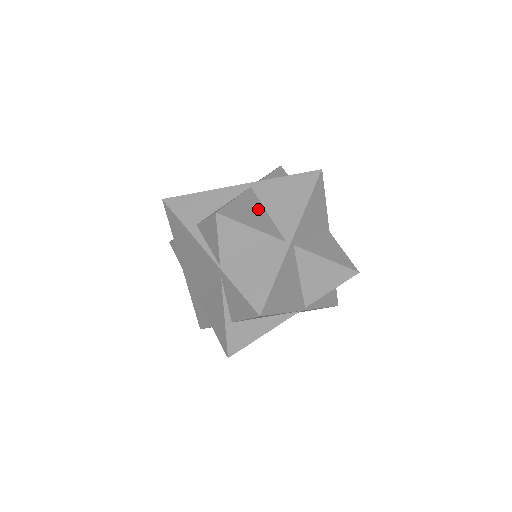
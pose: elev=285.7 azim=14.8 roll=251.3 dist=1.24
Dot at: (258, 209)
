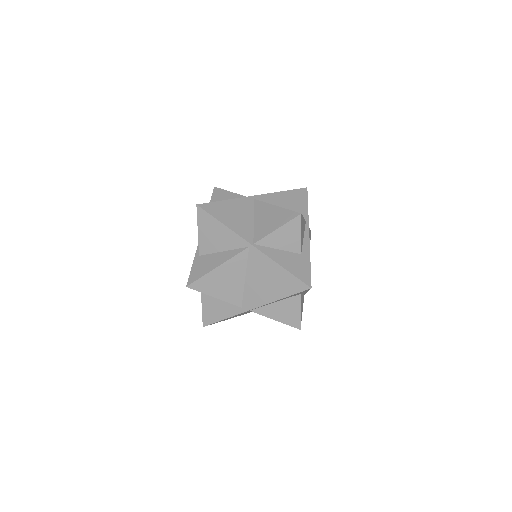
Dot at: occluded
